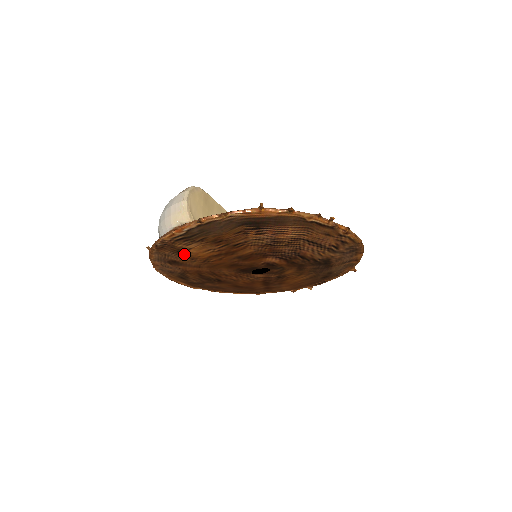
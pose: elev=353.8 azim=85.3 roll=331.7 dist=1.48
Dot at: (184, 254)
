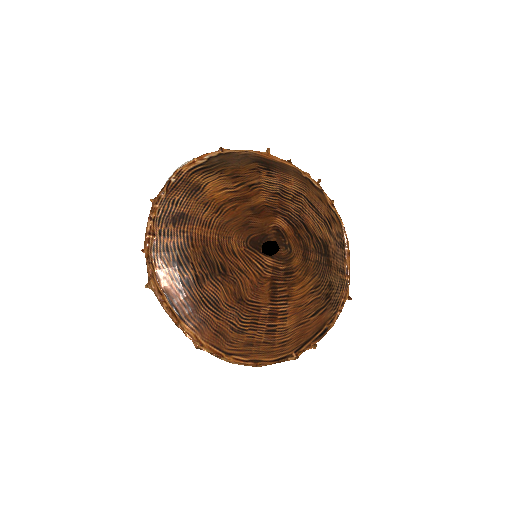
Dot at: (198, 195)
